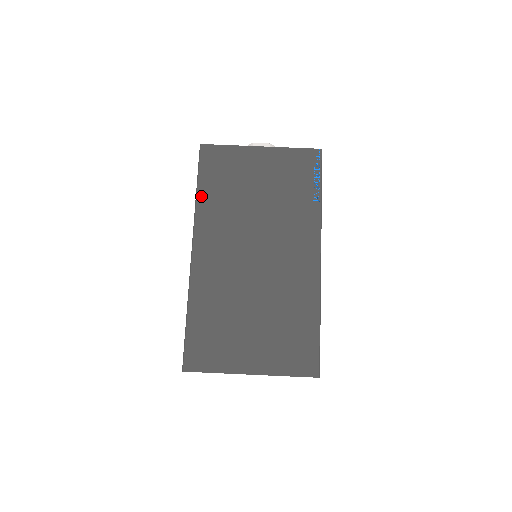
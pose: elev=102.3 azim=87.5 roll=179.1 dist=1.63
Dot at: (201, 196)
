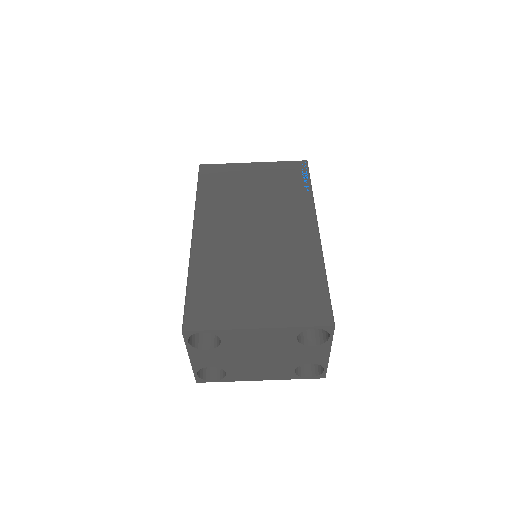
Dot at: (201, 196)
